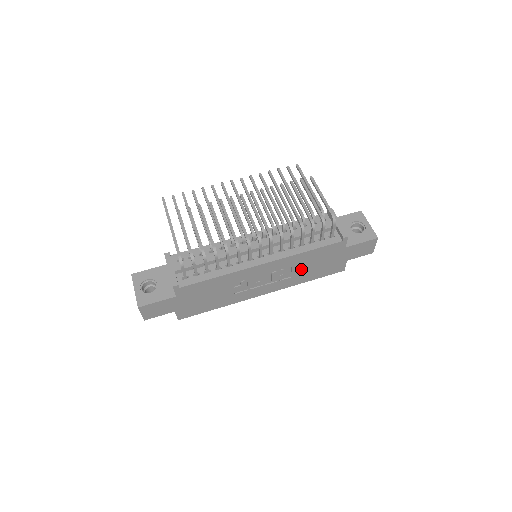
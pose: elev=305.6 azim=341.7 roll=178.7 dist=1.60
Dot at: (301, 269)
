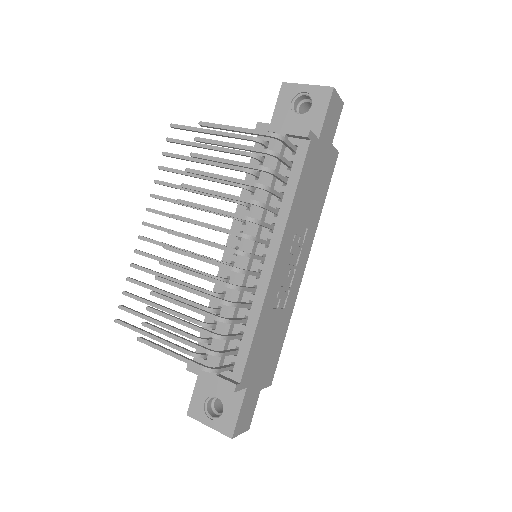
Dot at: (307, 211)
